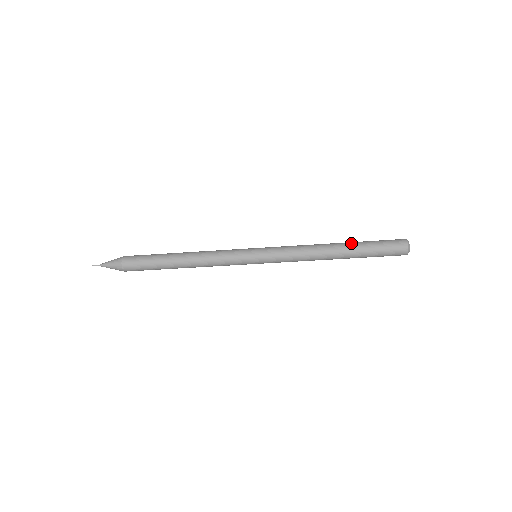
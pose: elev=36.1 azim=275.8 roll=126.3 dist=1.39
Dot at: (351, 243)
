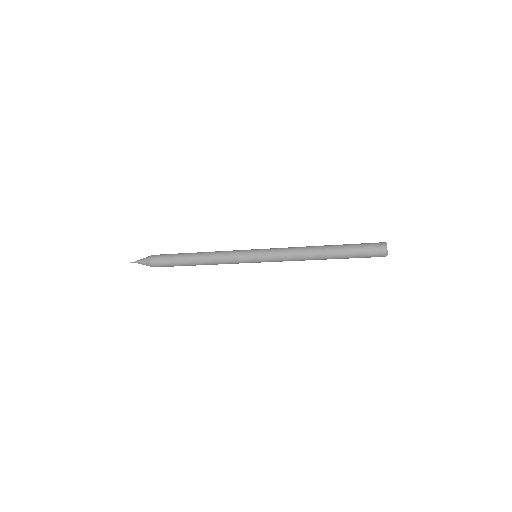
Dot at: (336, 245)
